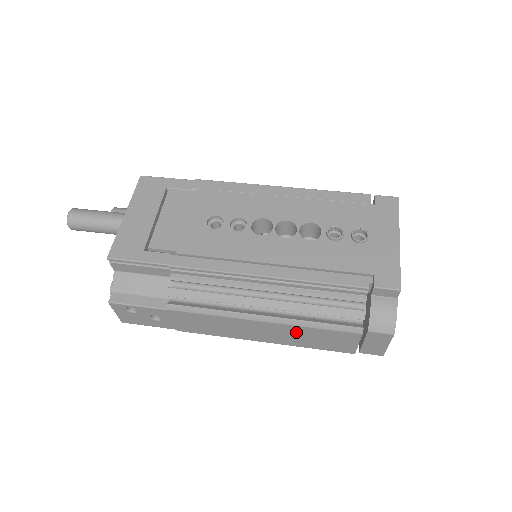
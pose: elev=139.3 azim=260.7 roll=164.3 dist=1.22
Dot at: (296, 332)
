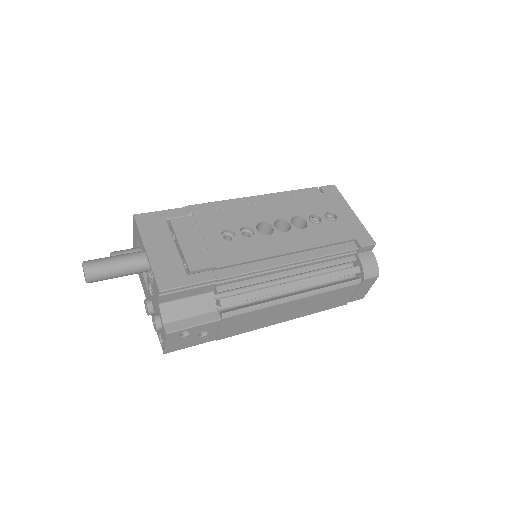
Dot at: (316, 300)
